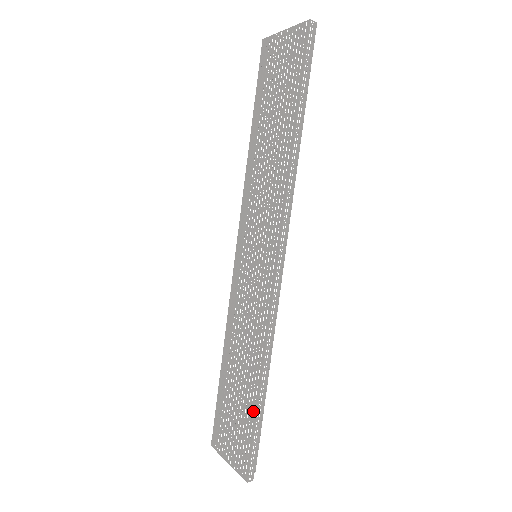
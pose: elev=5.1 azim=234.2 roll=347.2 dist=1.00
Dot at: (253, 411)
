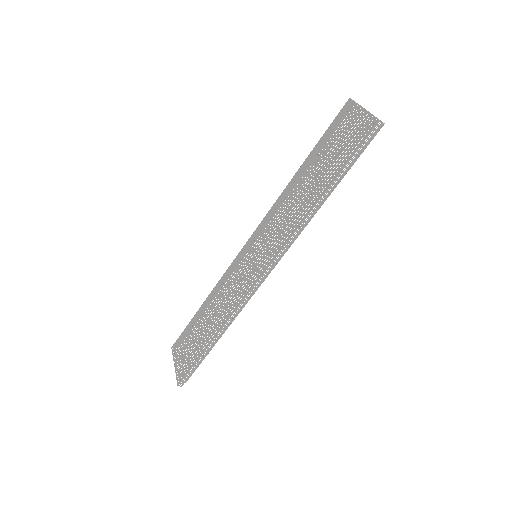
Dot at: (202, 350)
